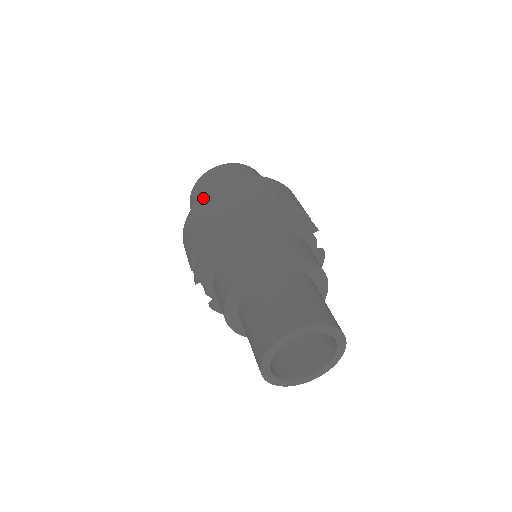
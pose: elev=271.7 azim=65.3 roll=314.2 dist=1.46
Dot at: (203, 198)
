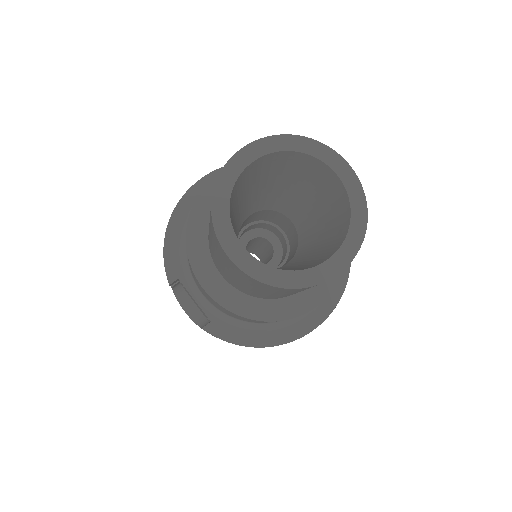
Dot at: occluded
